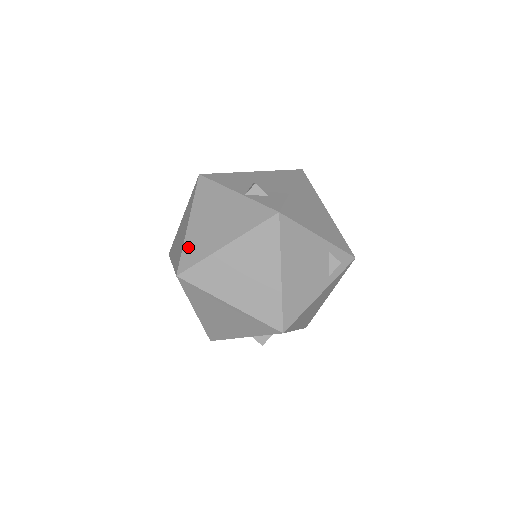
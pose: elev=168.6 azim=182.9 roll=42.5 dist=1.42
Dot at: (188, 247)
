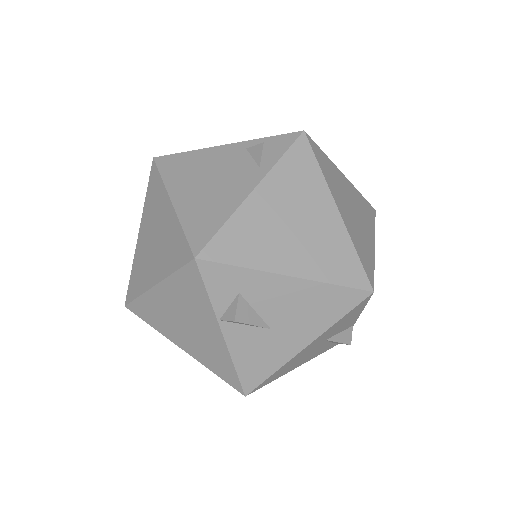
Dot at: occluded
